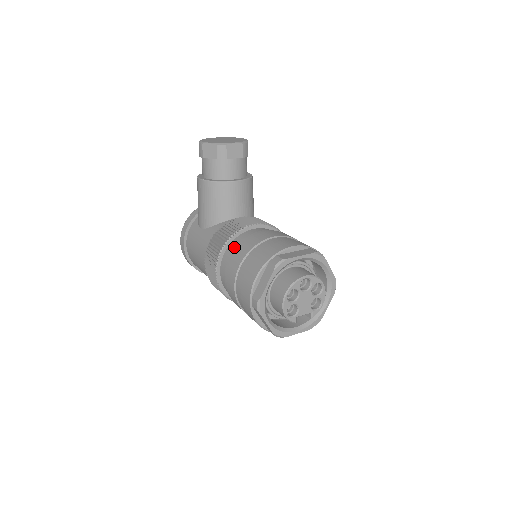
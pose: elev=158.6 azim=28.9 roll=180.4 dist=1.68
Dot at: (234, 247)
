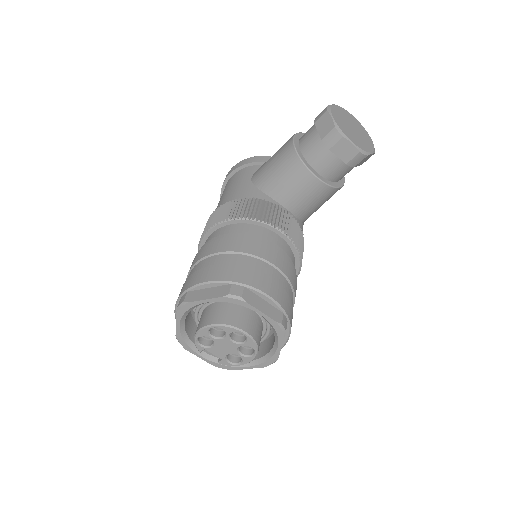
Dot at: (240, 230)
